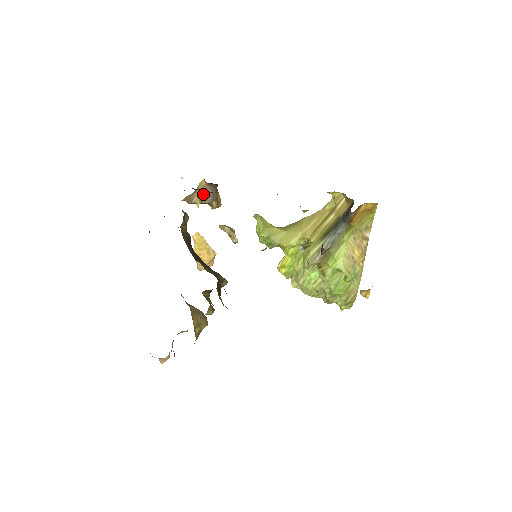
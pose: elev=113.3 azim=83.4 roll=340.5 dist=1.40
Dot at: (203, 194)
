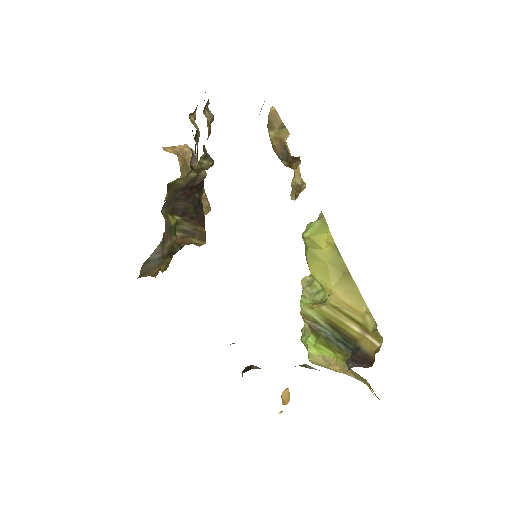
Dot at: (278, 144)
